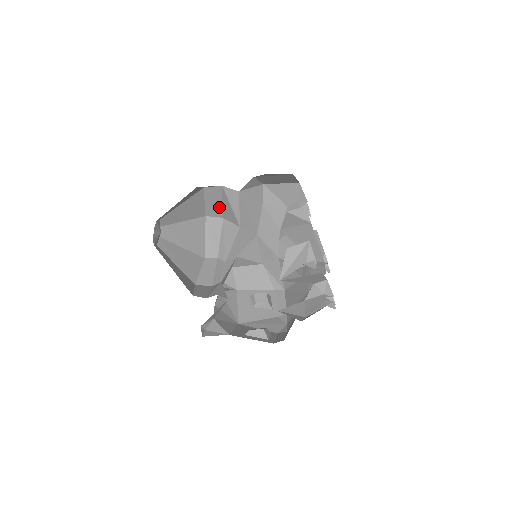
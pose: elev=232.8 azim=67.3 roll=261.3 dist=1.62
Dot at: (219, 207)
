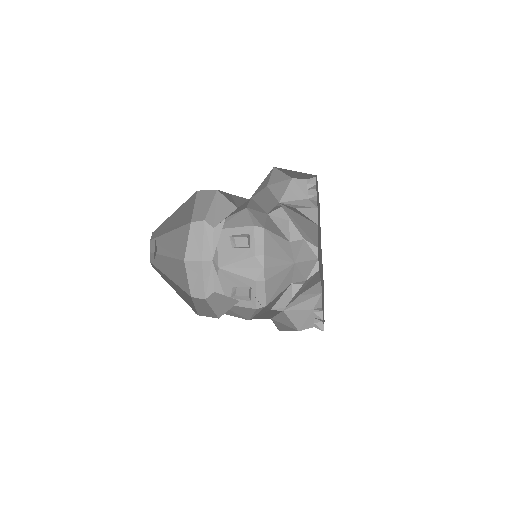
Dot at: occluded
